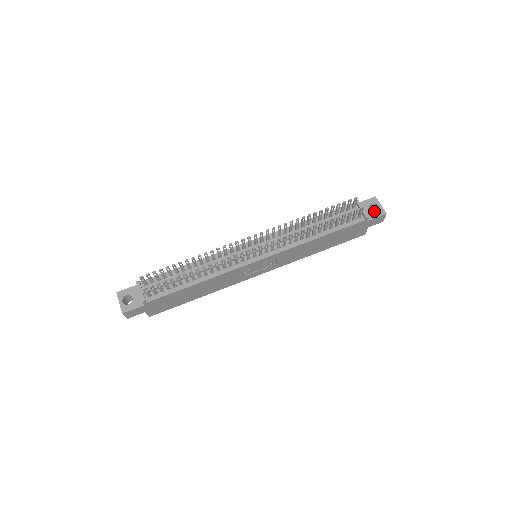
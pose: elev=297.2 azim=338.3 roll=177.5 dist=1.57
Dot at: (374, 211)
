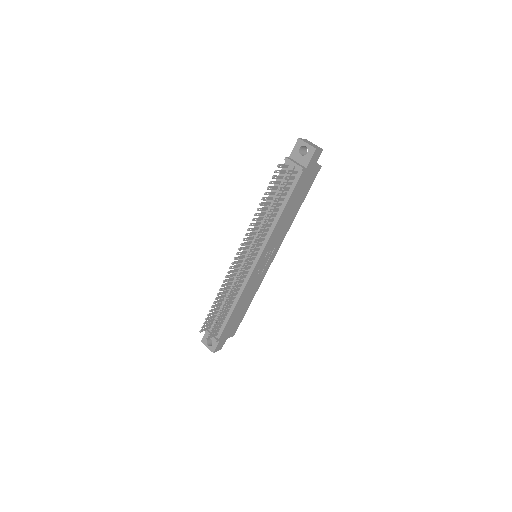
Dot at: occluded
